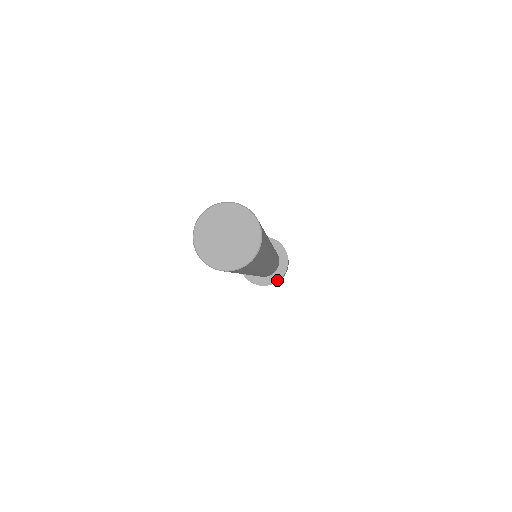
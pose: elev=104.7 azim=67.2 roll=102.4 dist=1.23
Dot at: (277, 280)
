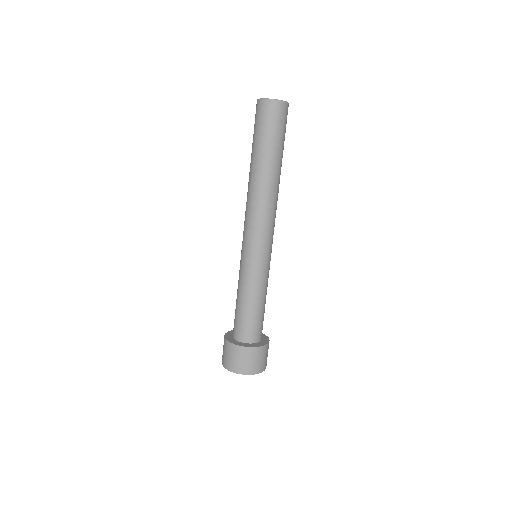
Dot at: (262, 345)
